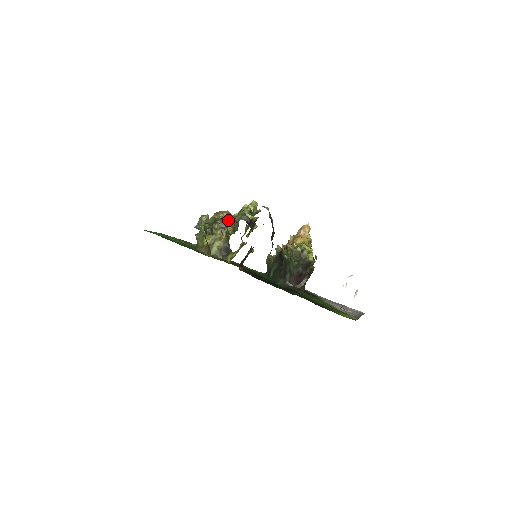
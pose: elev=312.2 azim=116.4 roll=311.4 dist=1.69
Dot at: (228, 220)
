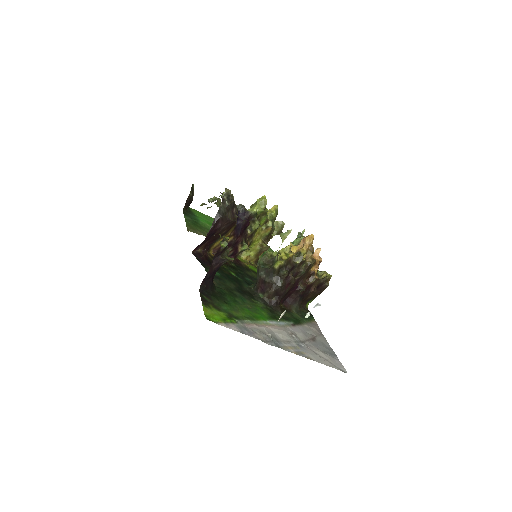
Dot at: (218, 203)
